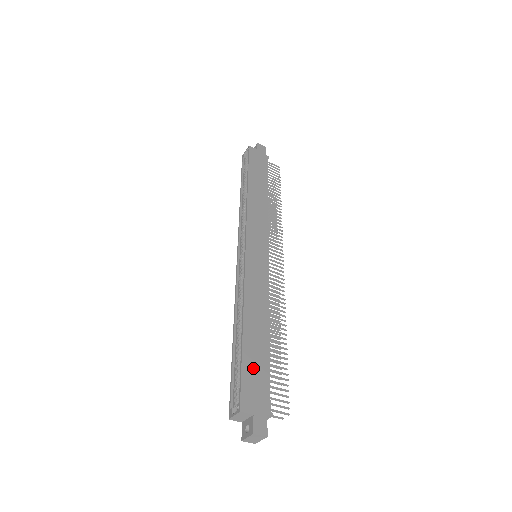
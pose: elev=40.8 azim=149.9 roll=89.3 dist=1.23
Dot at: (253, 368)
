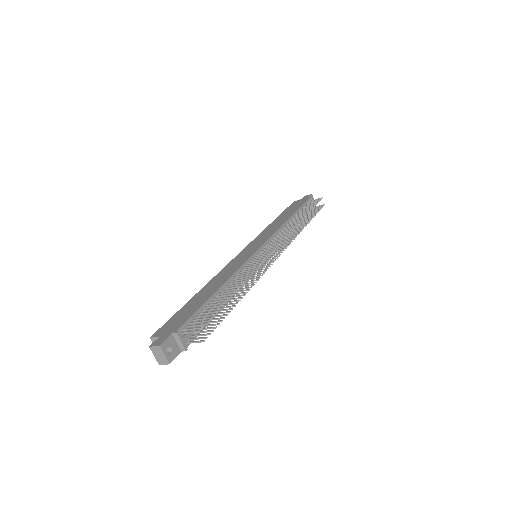
Dot at: (184, 312)
